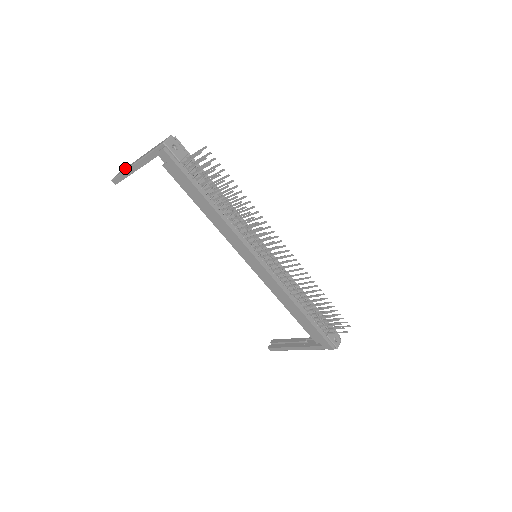
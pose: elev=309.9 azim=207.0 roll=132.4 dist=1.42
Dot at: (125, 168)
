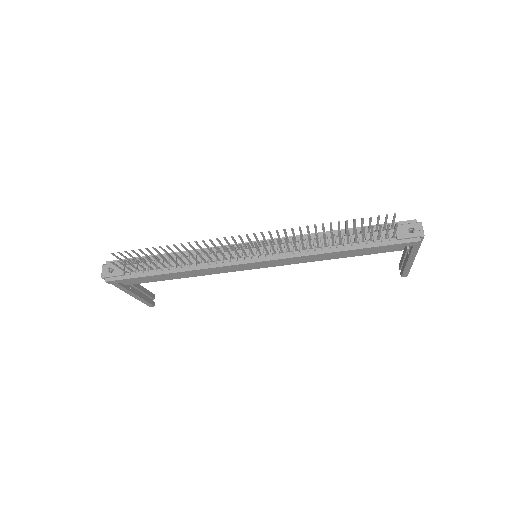
Dot at: occluded
